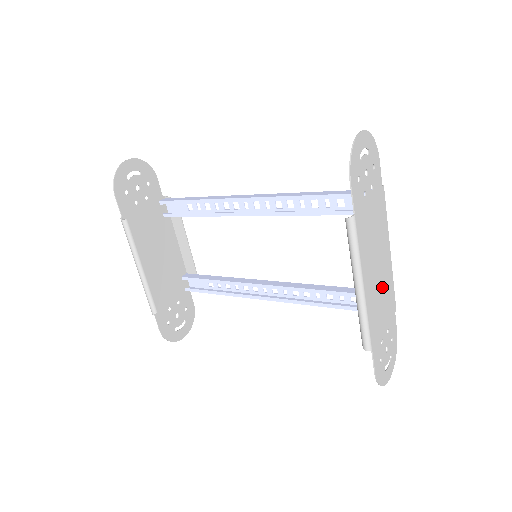
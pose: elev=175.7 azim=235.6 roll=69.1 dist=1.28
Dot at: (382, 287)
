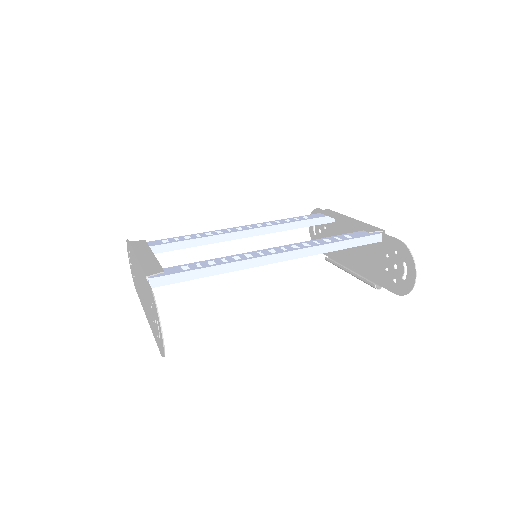
Dot at: occluded
